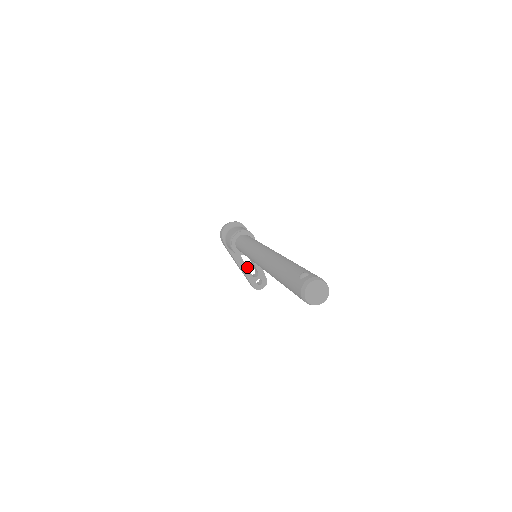
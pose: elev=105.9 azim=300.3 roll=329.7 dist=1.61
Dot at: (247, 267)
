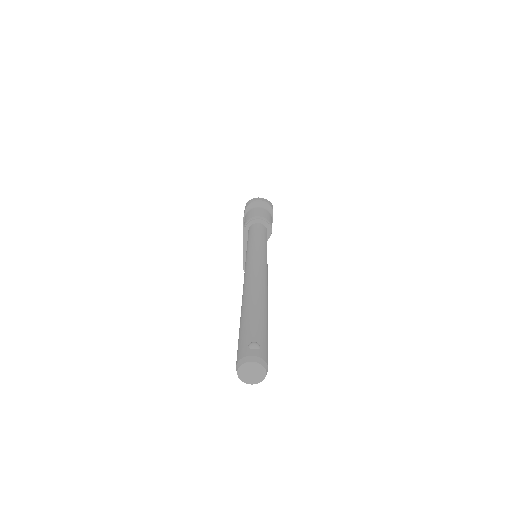
Dot at: occluded
